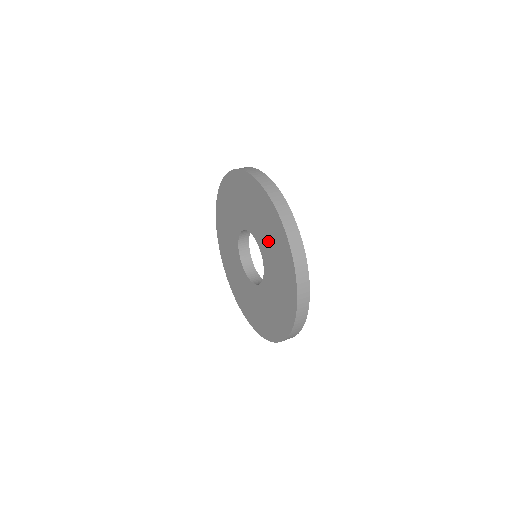
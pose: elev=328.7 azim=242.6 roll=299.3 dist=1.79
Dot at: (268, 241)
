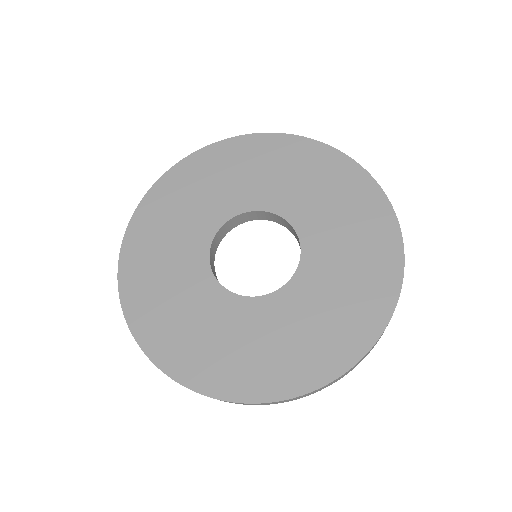
Dot at: (257, 179)
